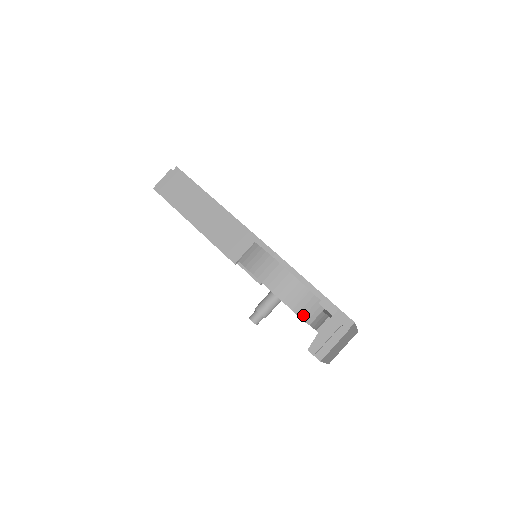
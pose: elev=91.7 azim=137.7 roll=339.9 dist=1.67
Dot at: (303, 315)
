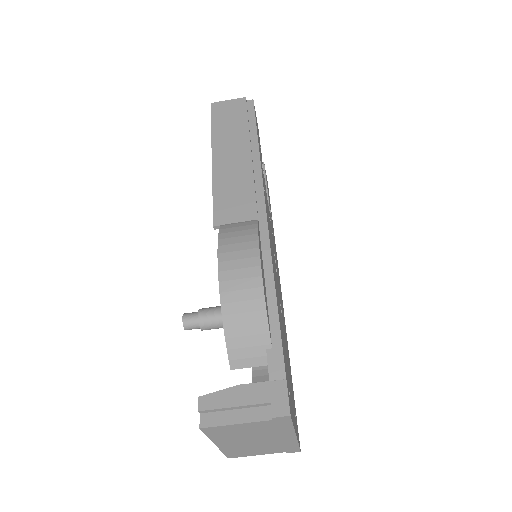
Dot at: (233, 347)
